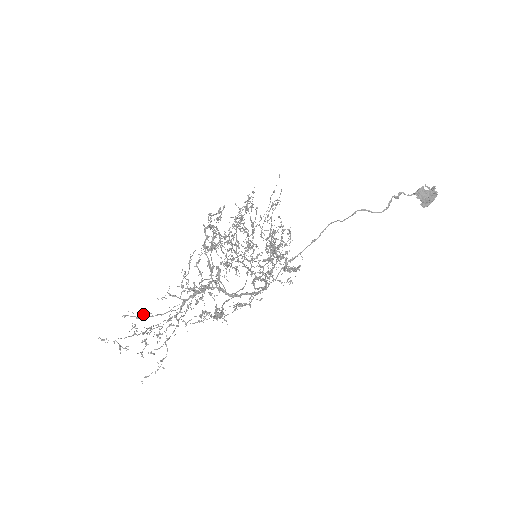
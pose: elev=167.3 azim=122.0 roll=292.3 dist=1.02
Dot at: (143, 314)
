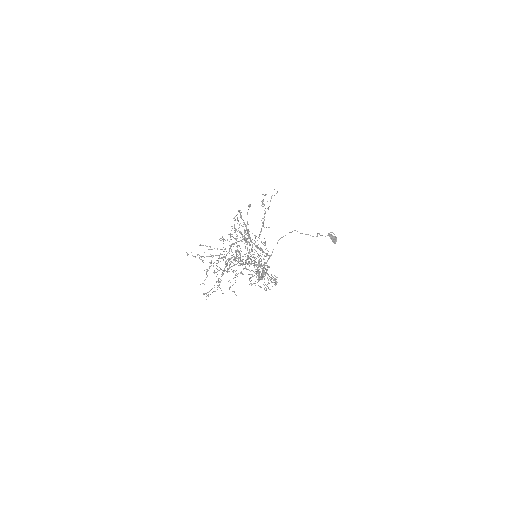
Dot at: occluded
